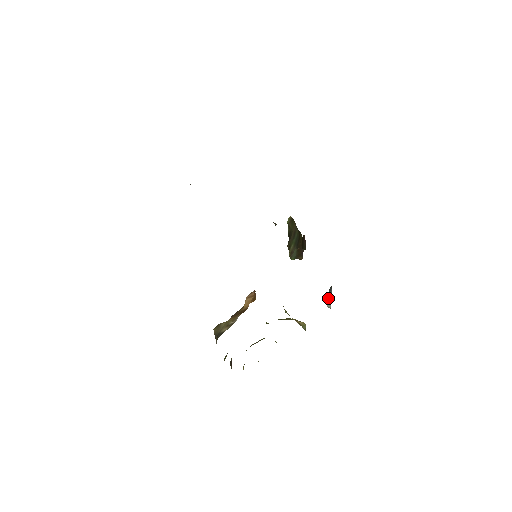
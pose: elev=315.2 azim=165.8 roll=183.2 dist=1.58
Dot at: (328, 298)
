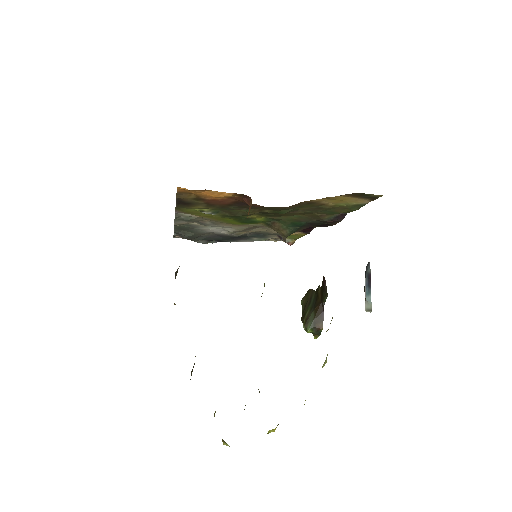
Dot at: (365, 289)
